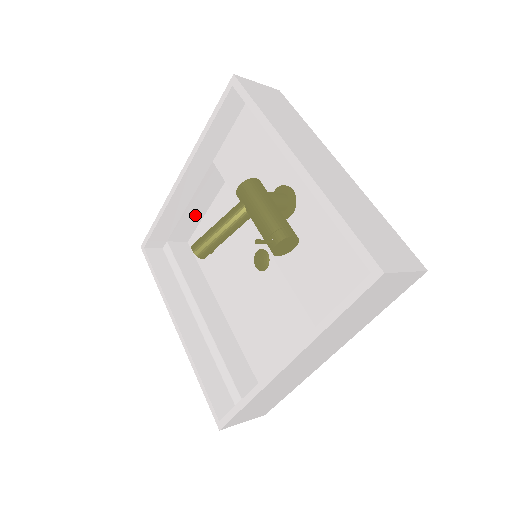
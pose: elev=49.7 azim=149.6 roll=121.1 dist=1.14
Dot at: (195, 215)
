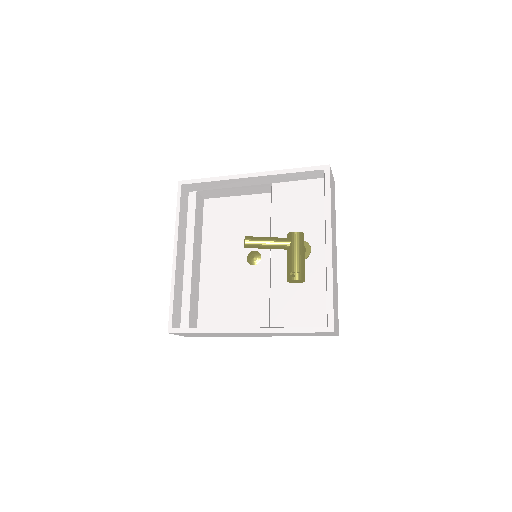
Dot at: (228, 193)
